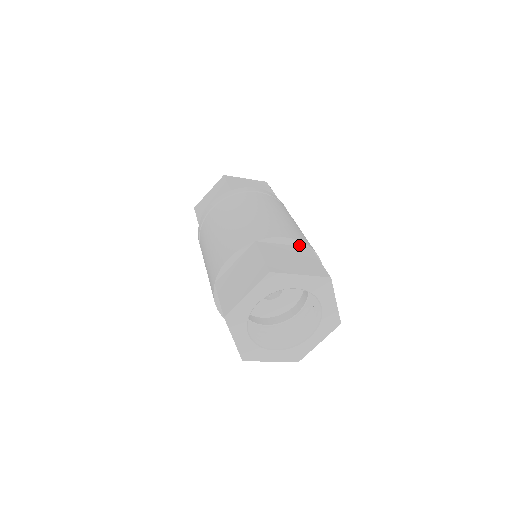
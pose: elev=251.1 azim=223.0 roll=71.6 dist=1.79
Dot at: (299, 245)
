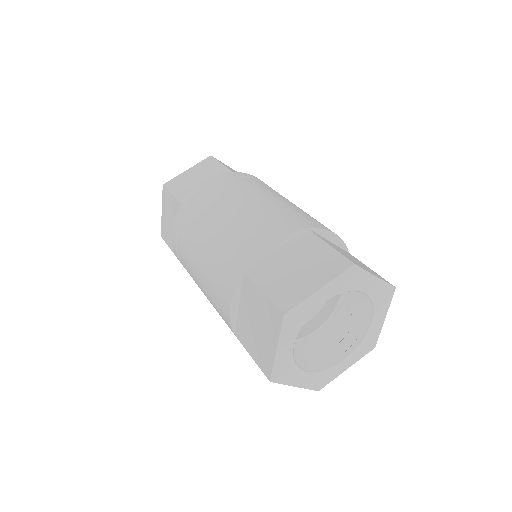
Dot at: (293, 237)
